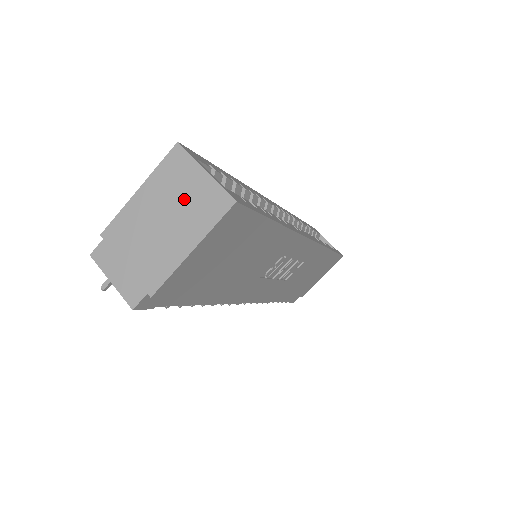
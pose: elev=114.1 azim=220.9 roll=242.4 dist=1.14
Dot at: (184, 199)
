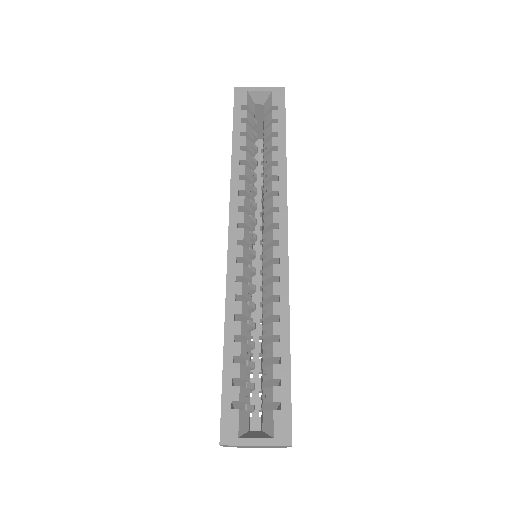
Dot at: occluded
